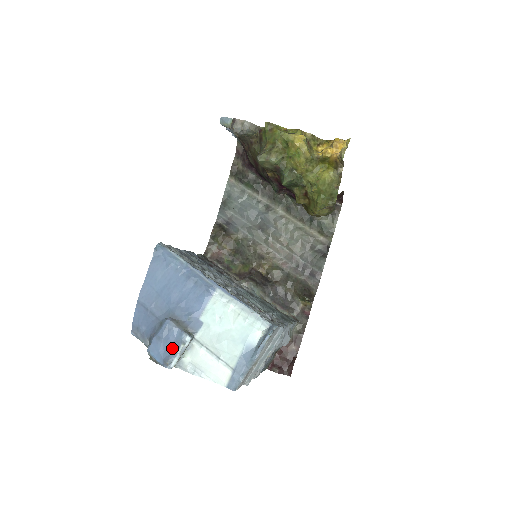
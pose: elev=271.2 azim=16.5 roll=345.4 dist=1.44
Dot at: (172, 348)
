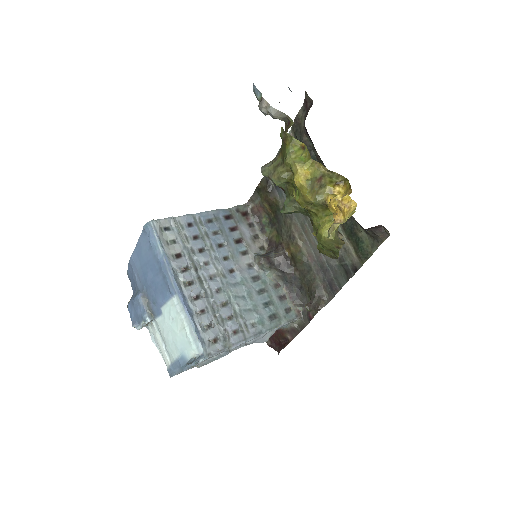
Dot at: (138, 318)
